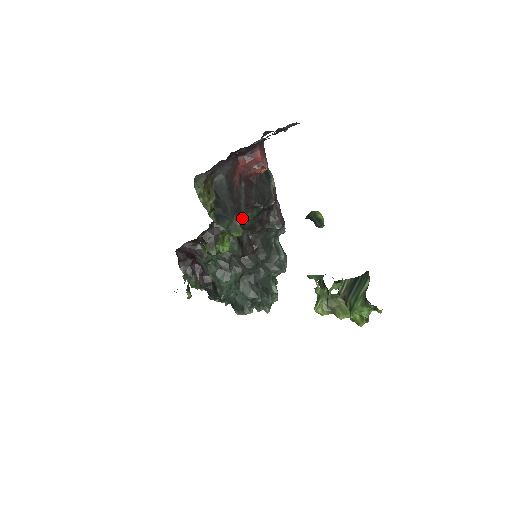
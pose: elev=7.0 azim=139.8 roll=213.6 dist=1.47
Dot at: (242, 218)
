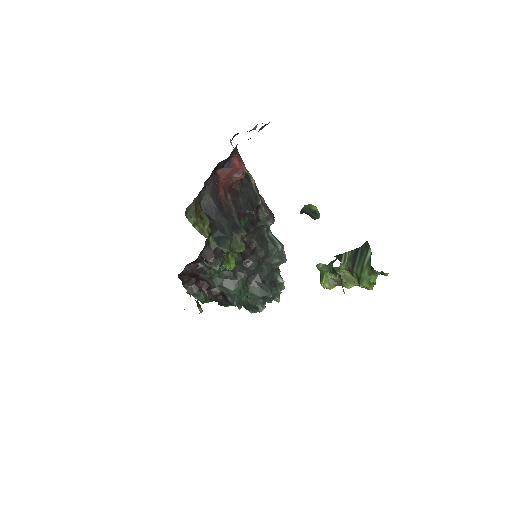
Dot at: (240, 233)
